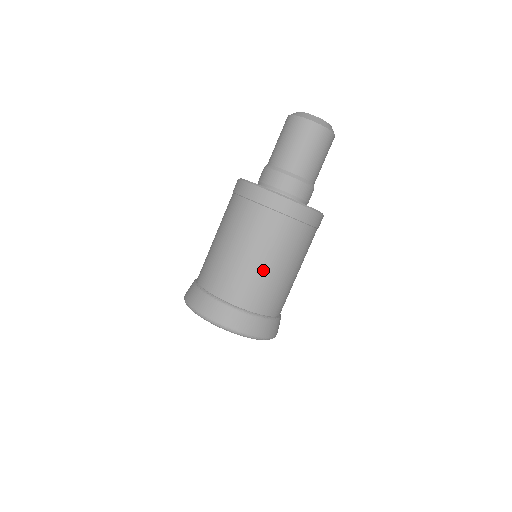
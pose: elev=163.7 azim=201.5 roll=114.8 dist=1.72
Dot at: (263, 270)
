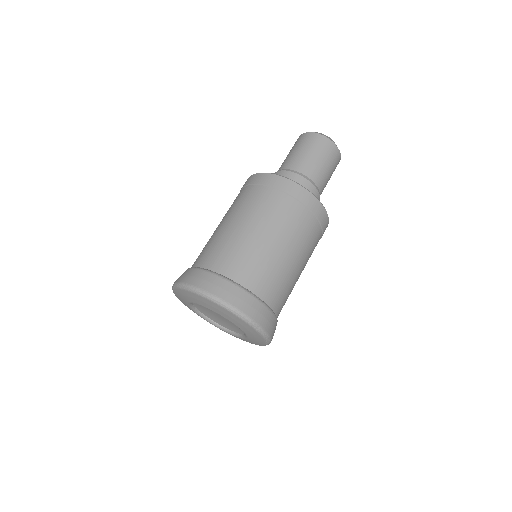
Dot at: (295, 275)
